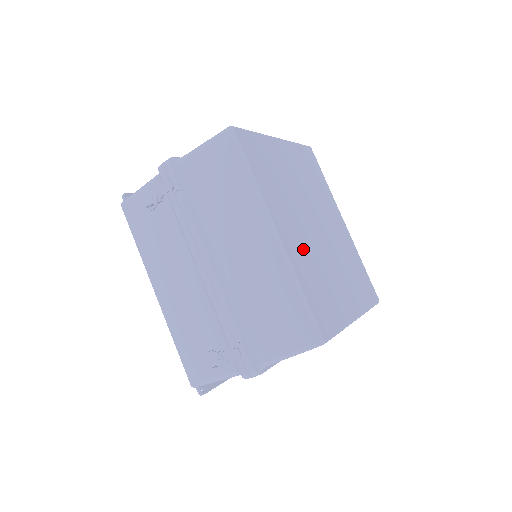
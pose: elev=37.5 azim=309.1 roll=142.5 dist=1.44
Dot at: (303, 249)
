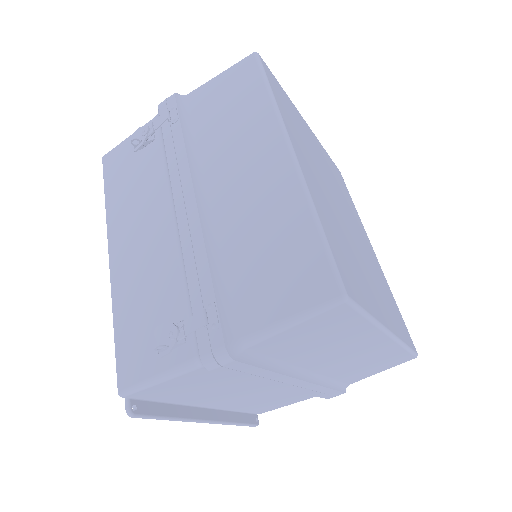
Dot at: (325, 202)
